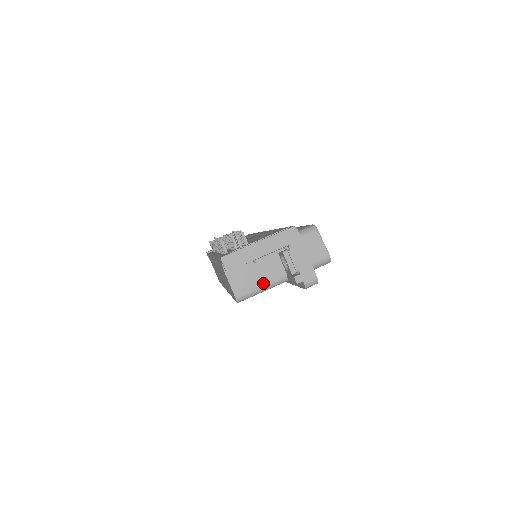
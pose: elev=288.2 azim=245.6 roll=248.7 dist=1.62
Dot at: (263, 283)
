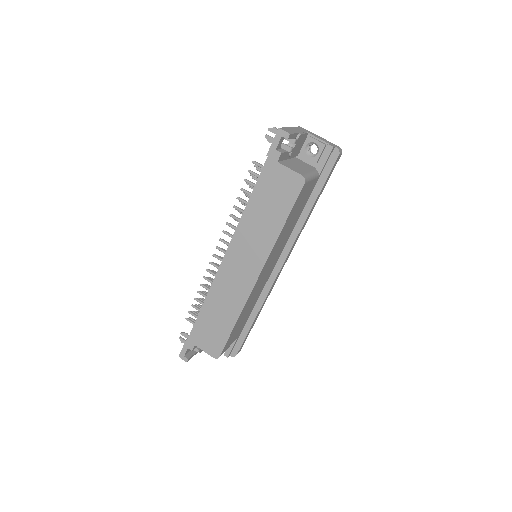
Dot at: (308, 171)
